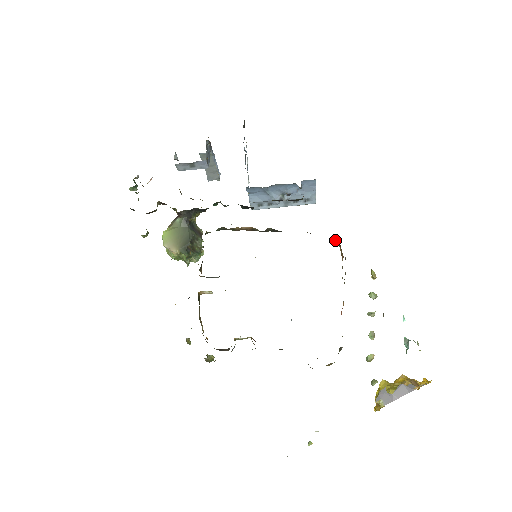
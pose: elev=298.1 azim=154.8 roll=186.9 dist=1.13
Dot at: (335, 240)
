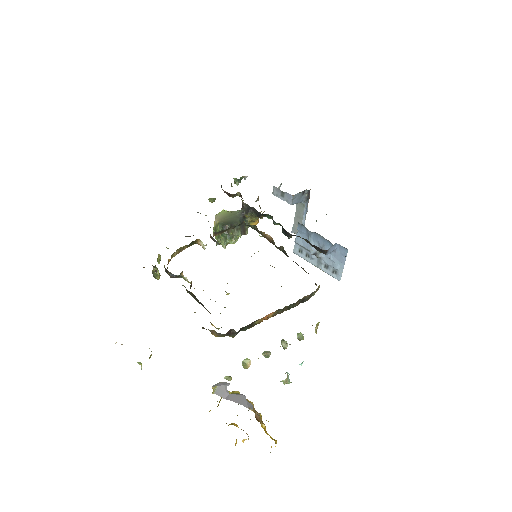
Dot at: (316, 285)
